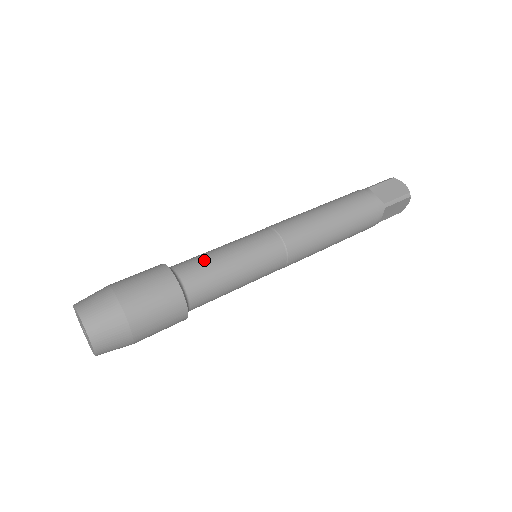
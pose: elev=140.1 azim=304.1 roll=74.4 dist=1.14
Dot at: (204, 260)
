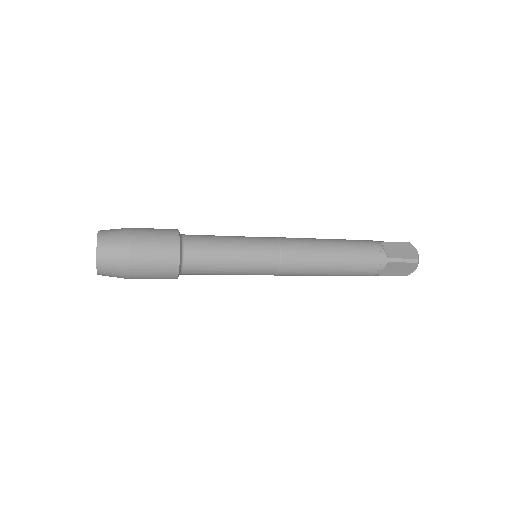
Dot at: occluded
